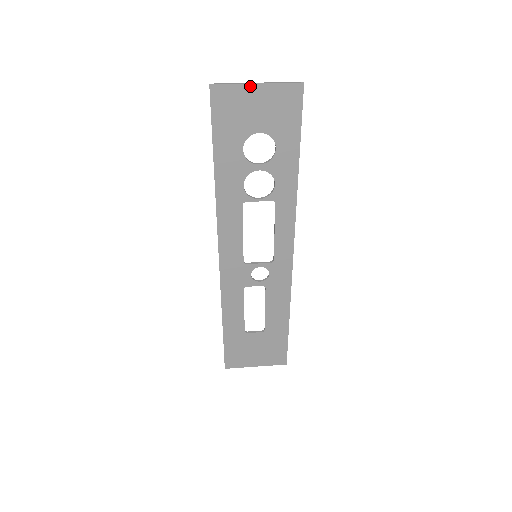
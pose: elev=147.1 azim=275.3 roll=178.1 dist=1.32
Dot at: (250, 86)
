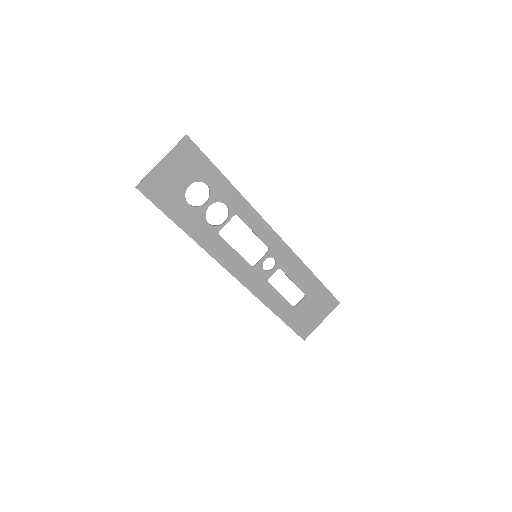
Dot at: (159, 166)
